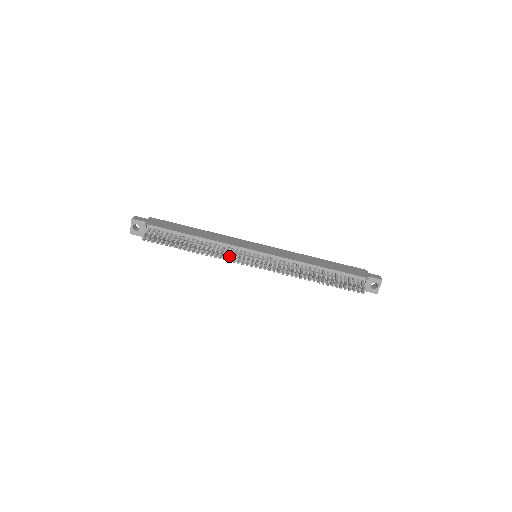
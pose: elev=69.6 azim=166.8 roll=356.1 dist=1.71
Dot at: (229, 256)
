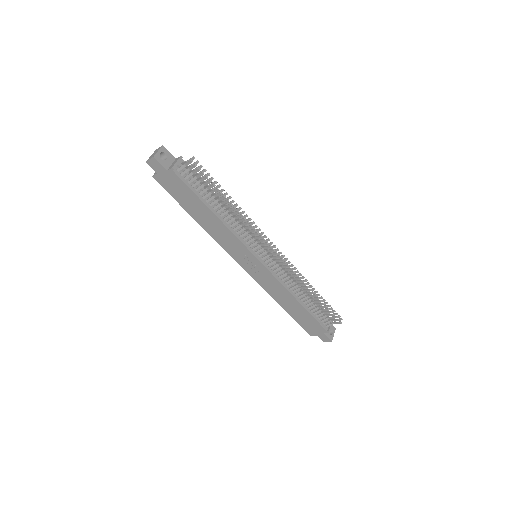
Dot at: occluded
